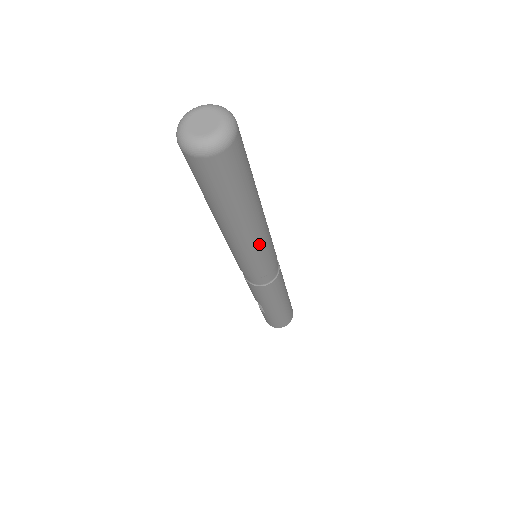
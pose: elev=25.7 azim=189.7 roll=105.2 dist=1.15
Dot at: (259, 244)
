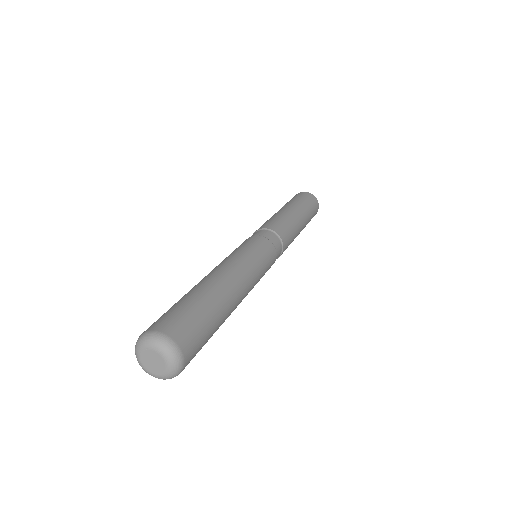
Dot at: occluded
